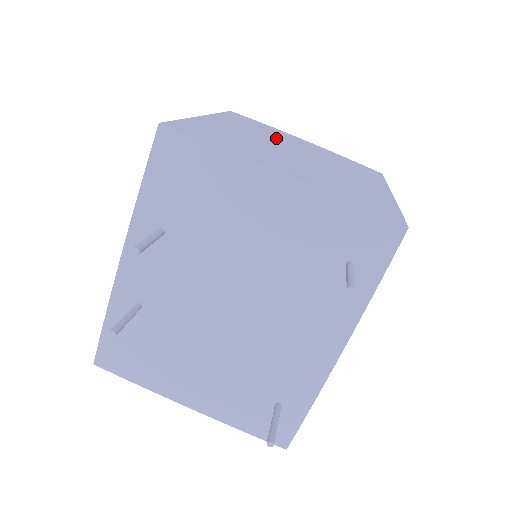
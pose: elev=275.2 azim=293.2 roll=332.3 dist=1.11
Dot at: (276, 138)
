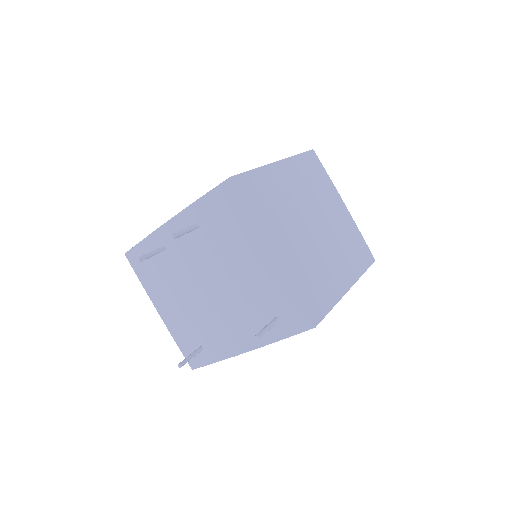
Dot at: (316, 200)
